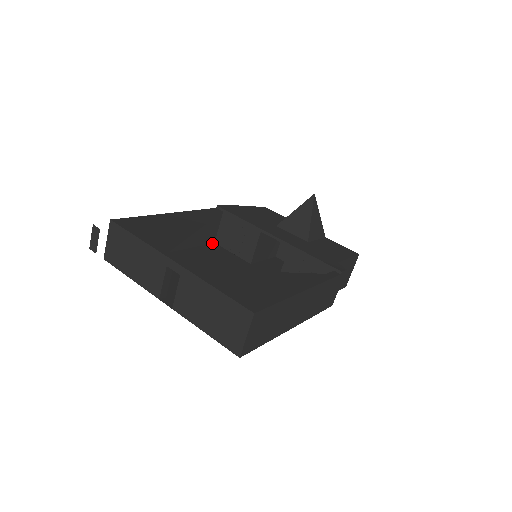
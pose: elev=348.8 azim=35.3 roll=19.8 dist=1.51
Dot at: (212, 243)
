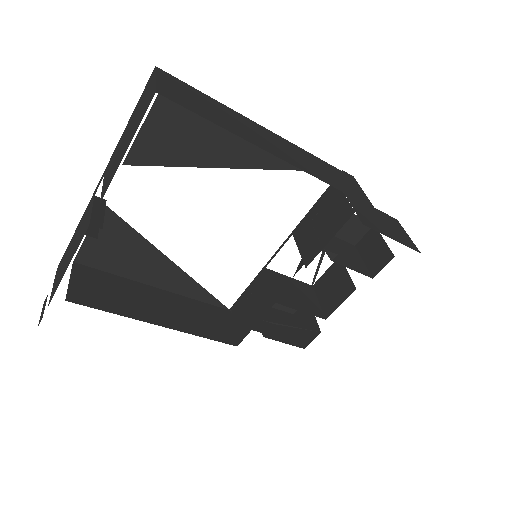
Dot at: occluded
